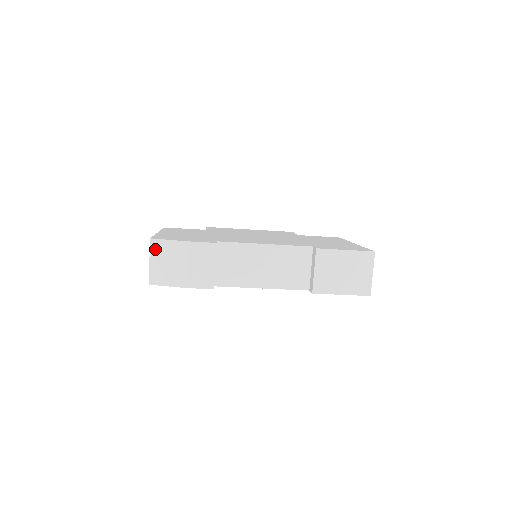
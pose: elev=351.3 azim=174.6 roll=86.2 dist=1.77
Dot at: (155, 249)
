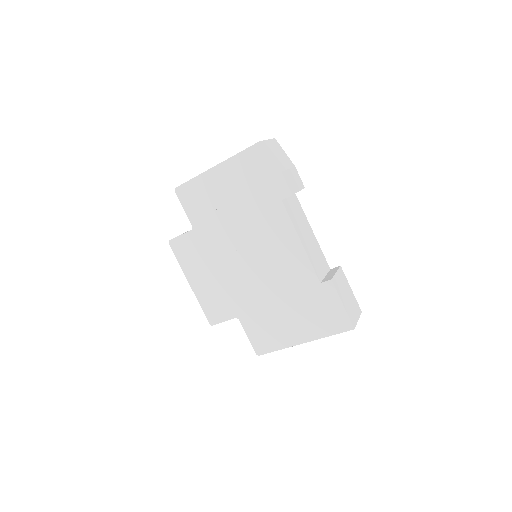
Dot at: (275, 143)
